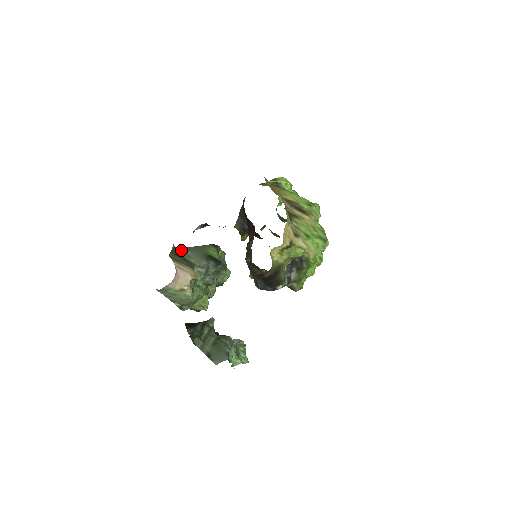
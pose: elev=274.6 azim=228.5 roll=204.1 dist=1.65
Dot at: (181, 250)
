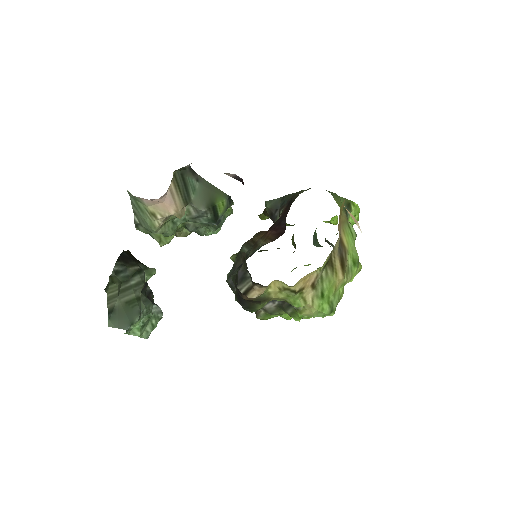
Dot at: (192, 175)
